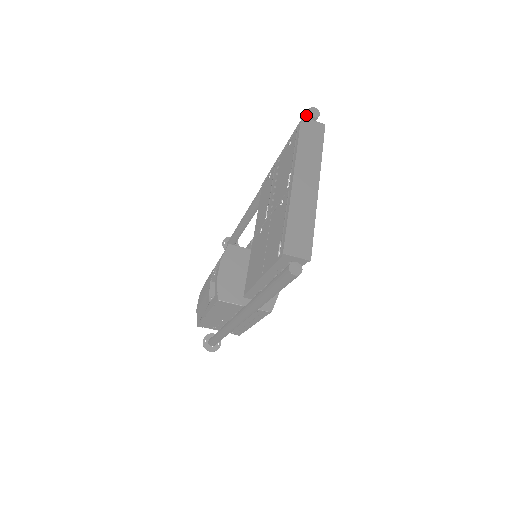
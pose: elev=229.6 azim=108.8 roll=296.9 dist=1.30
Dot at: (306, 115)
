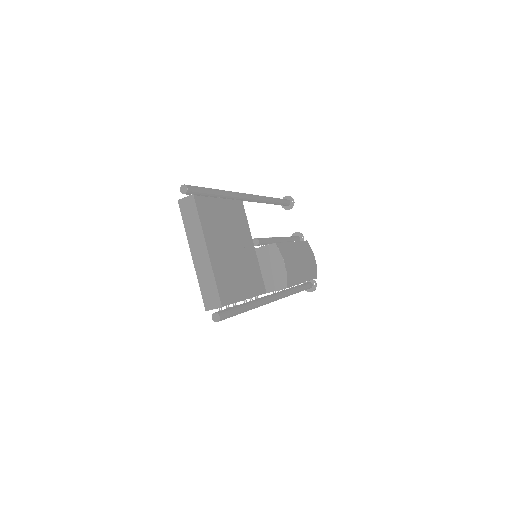
Dot at: (182, 192)
